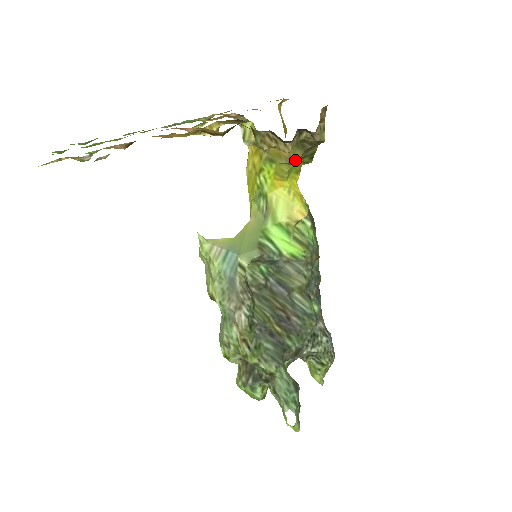
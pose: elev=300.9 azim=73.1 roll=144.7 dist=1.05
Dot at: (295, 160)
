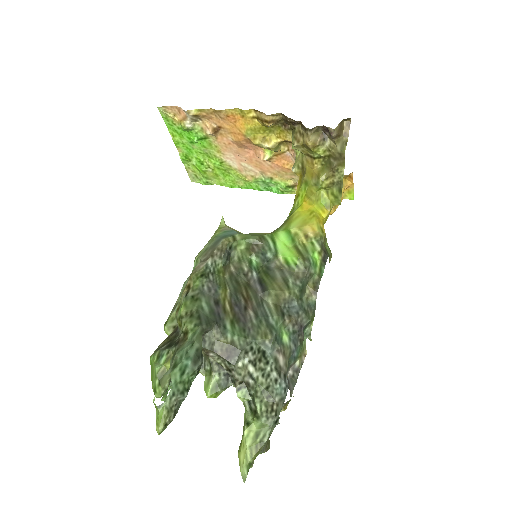
Dot at: (322, 178)
